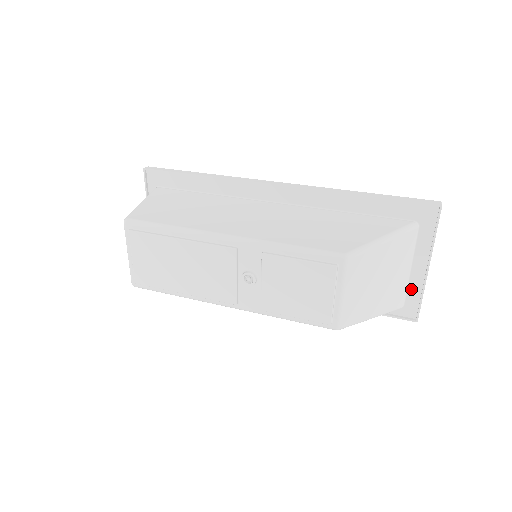
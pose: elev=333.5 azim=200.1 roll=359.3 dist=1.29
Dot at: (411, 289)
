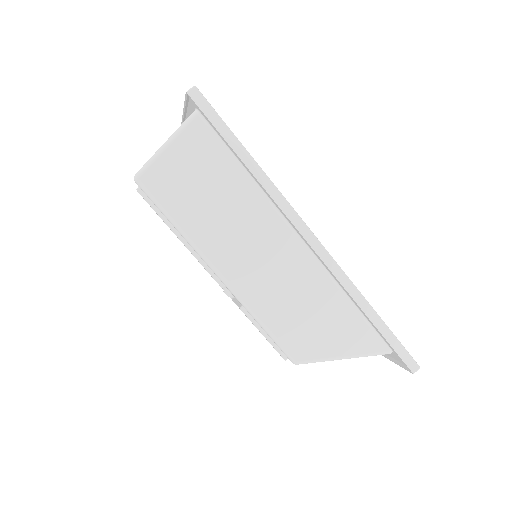
Dot at: occluded
